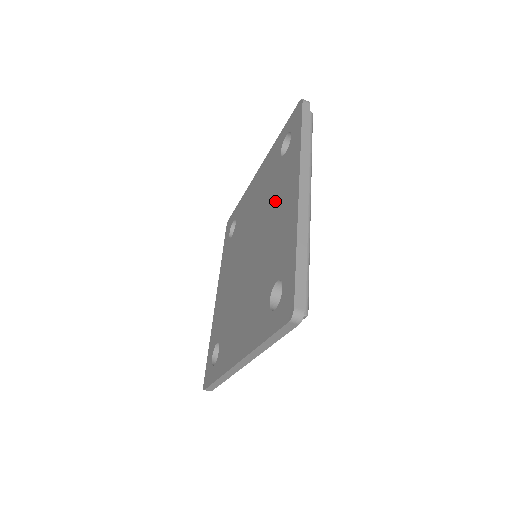
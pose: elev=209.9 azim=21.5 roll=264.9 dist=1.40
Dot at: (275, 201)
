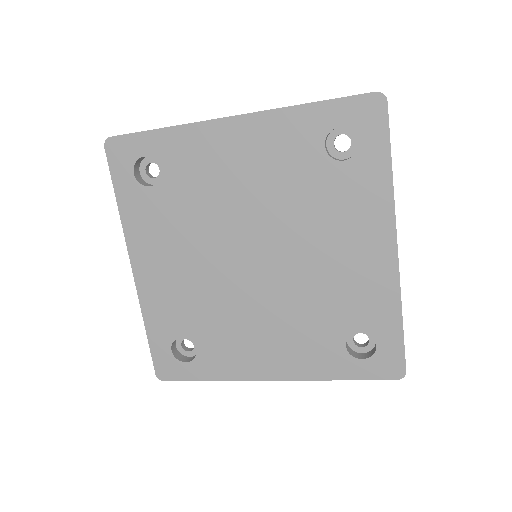
Dot at: (328, 224)
